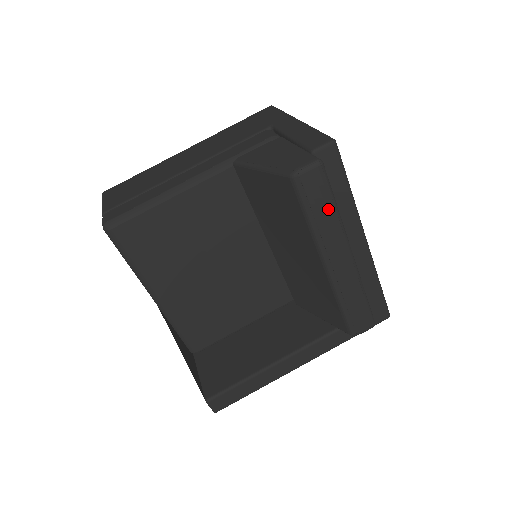
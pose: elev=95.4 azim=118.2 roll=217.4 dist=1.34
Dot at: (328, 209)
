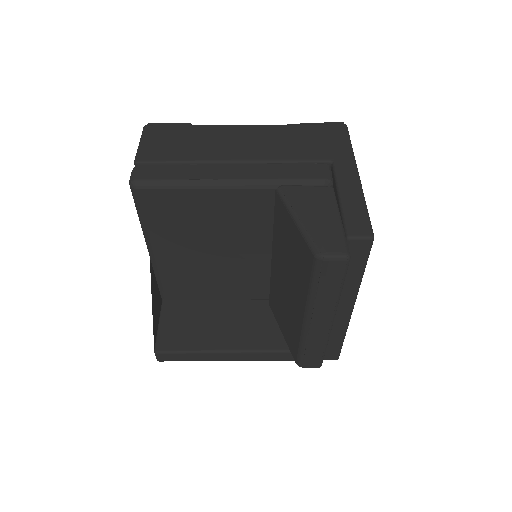
Dot at: (333, 290)
